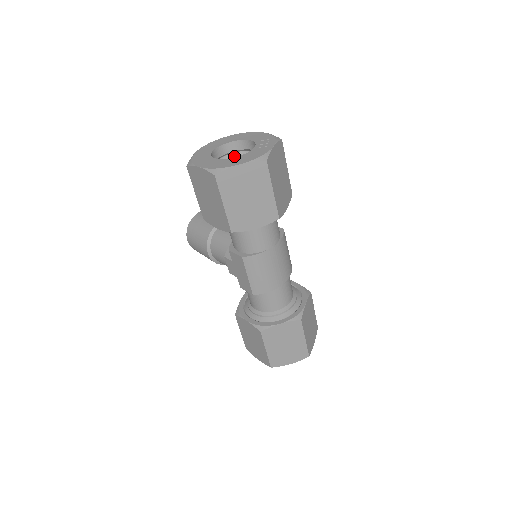
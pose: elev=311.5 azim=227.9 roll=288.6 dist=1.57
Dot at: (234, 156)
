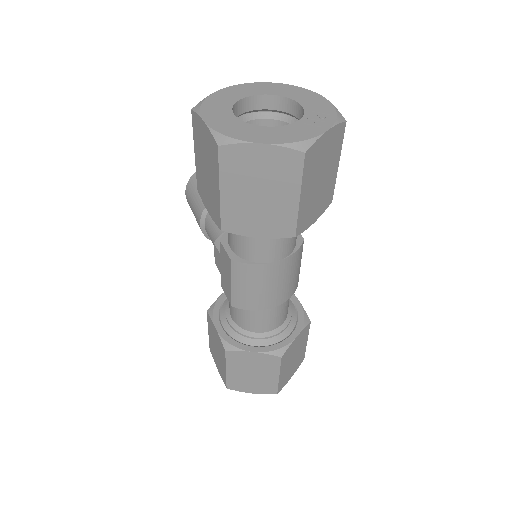
Dot at: (270, 117)
